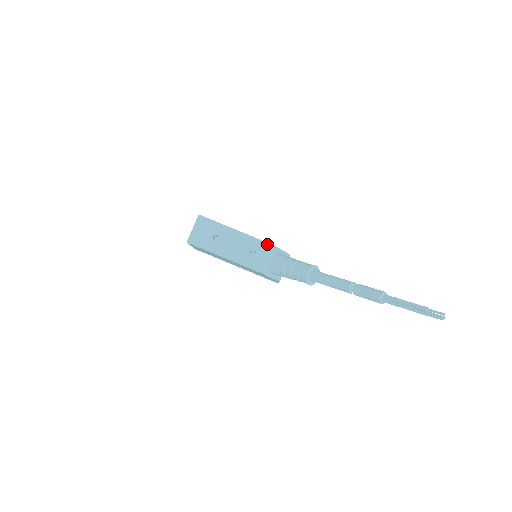
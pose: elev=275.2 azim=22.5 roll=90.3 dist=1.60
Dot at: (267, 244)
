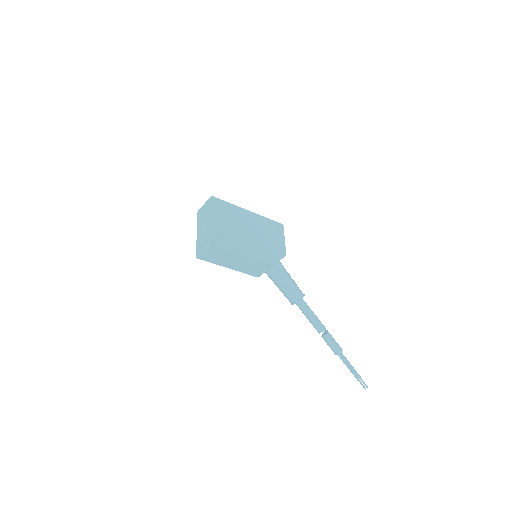
Dot at: (268, 265)
